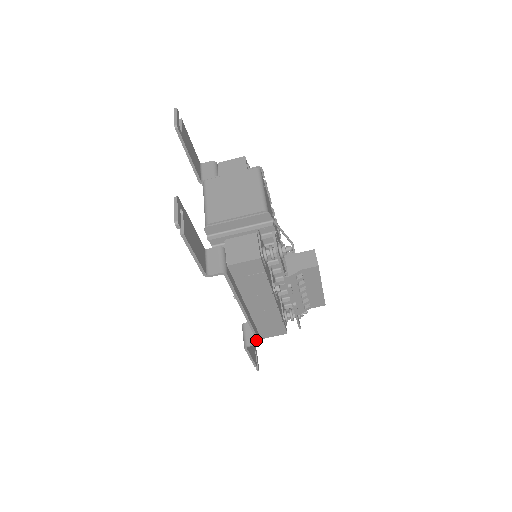
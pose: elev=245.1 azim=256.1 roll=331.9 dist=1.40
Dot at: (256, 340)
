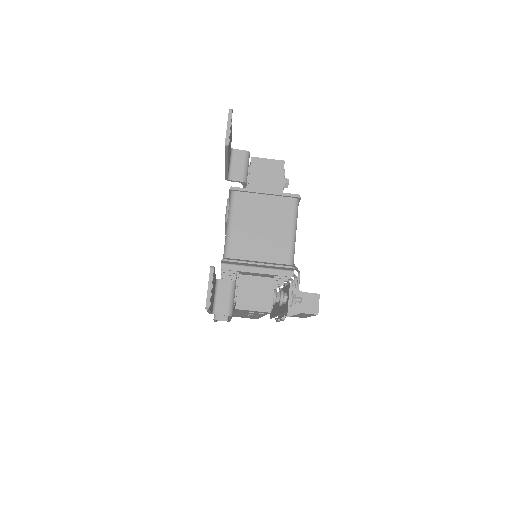
Dot at: occluded
